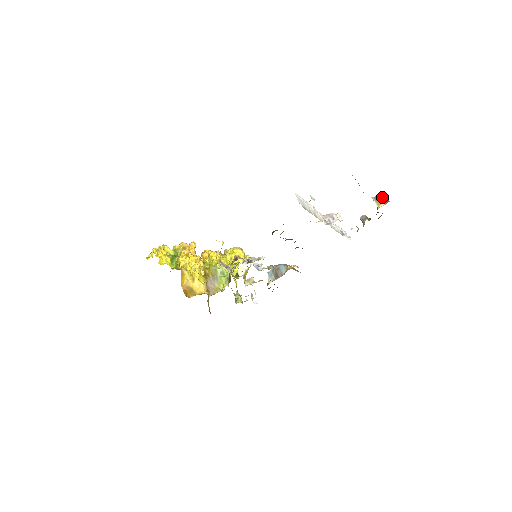
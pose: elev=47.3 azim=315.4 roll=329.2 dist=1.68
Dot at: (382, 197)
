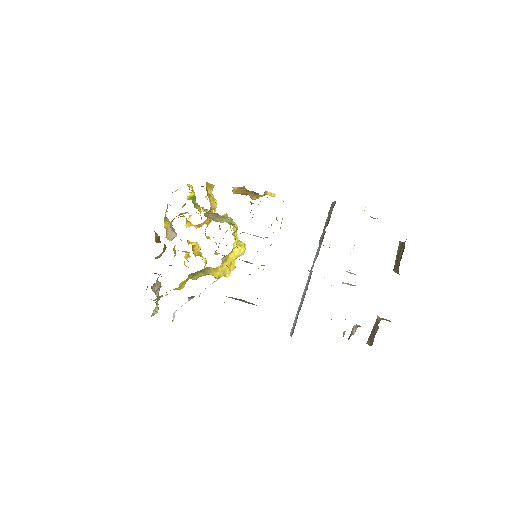
Dot at: (387, 320)
